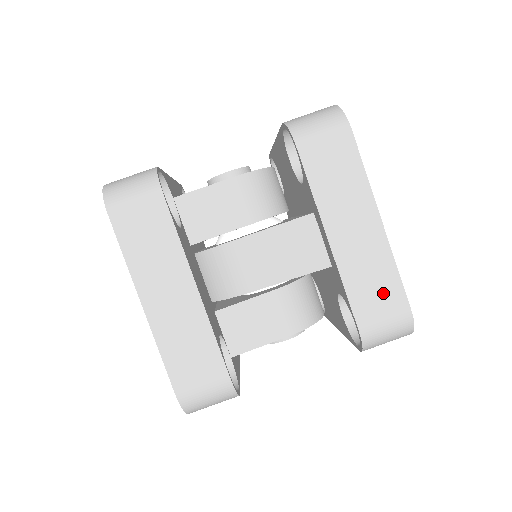
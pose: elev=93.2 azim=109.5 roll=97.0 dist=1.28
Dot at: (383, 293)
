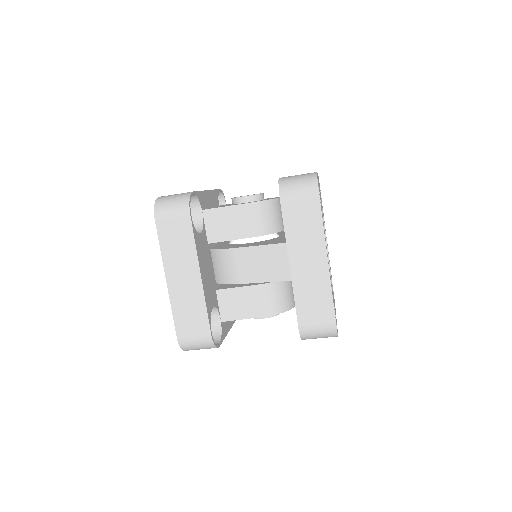
Dot at: (319, 307)
